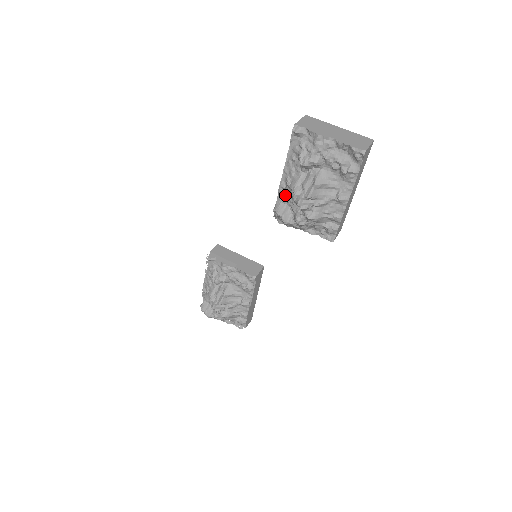
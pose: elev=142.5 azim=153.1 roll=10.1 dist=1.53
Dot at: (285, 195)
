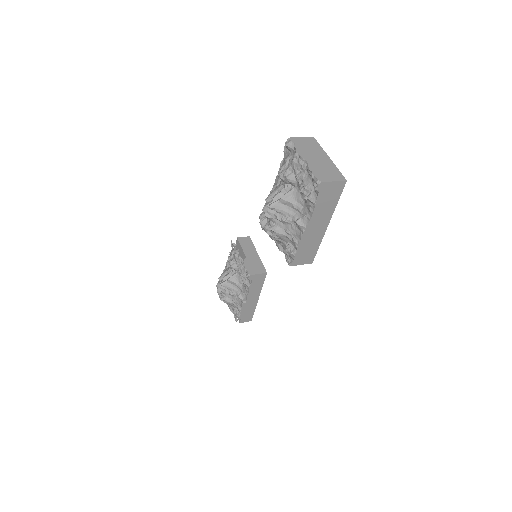
Dot at: occluded
